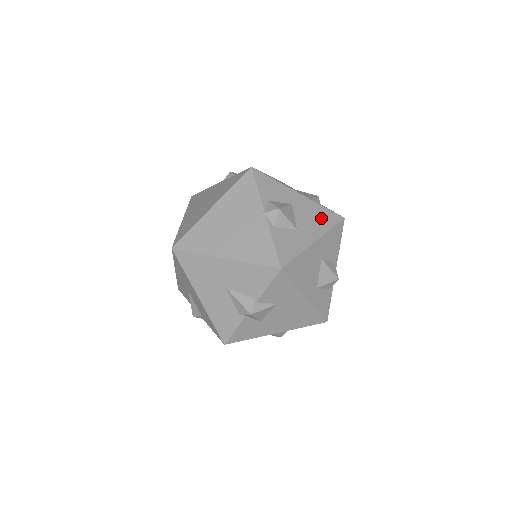
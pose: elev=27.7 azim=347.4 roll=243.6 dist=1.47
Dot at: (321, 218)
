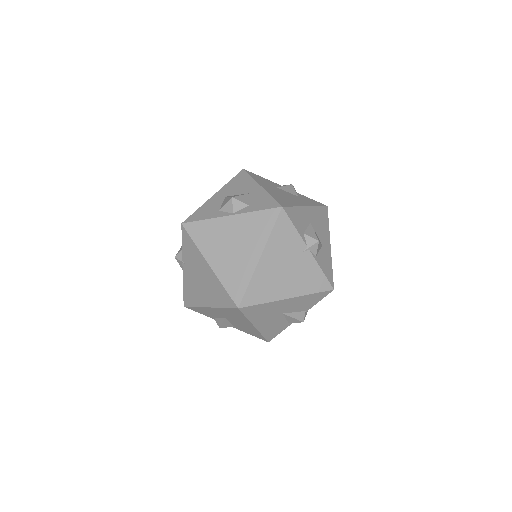
Dot at: (323, 220)
